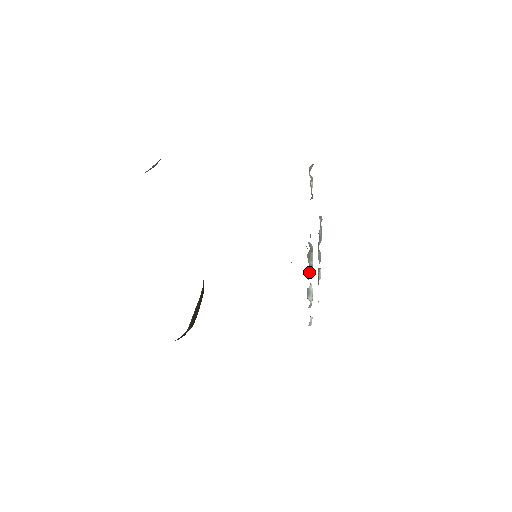
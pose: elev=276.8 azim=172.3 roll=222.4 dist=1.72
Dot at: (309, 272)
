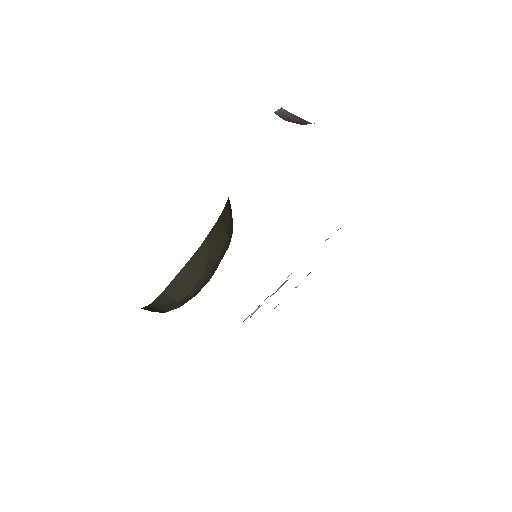
Dot at: (271, 295)
